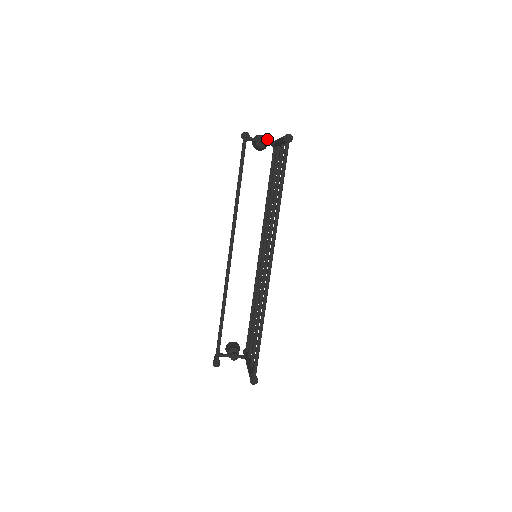
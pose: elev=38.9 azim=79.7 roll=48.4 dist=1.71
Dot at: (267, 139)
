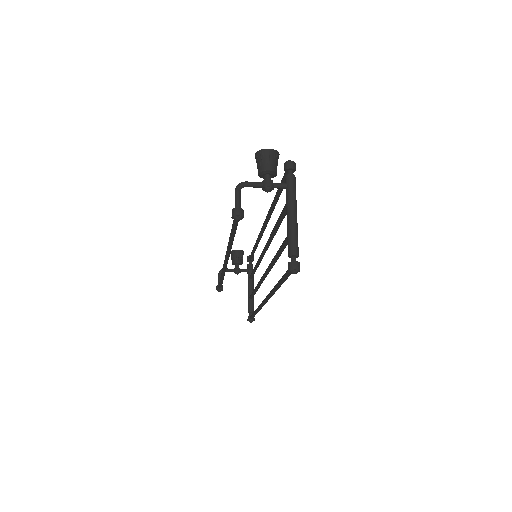
Dot at: (276, 173)
